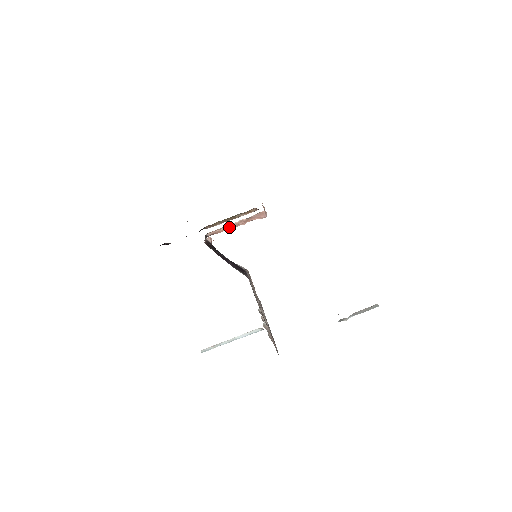
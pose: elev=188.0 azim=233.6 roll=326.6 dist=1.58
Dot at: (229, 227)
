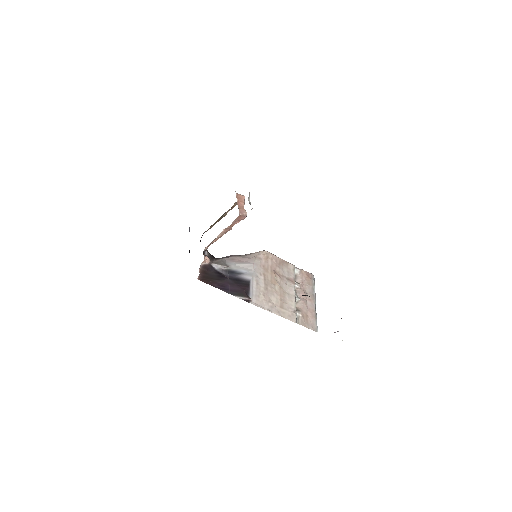
Dot at: (219, 237)
